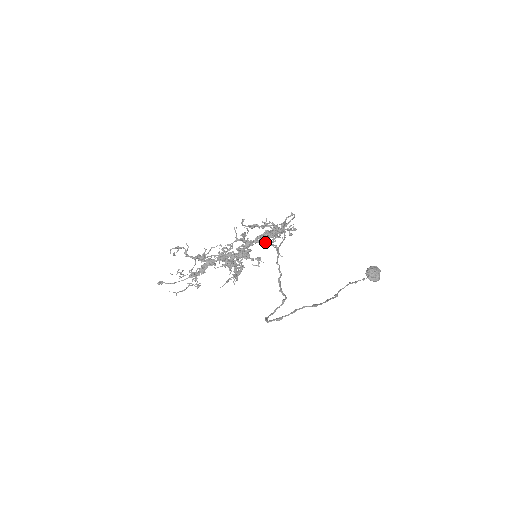
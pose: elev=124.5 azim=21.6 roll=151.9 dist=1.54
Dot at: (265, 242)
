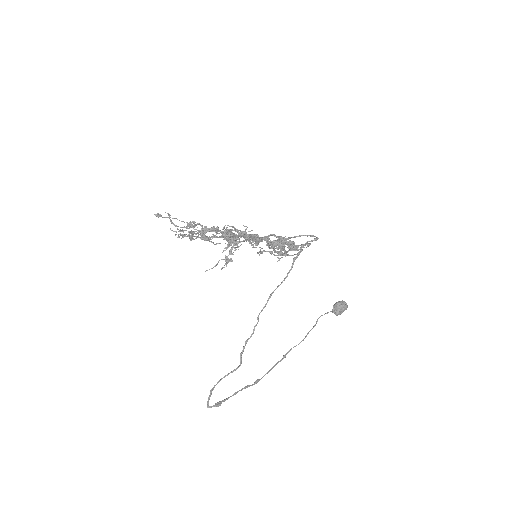
Dot at: (273, 249)
